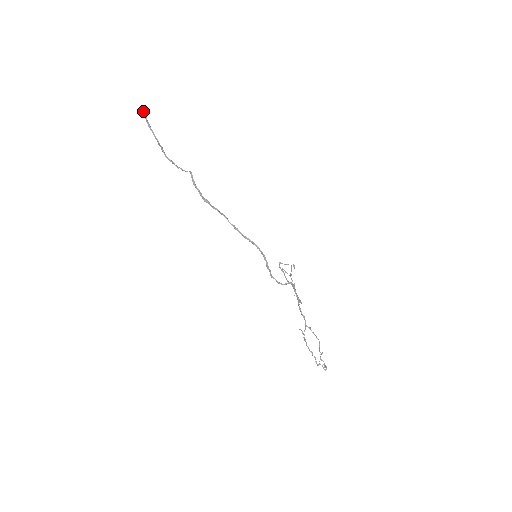
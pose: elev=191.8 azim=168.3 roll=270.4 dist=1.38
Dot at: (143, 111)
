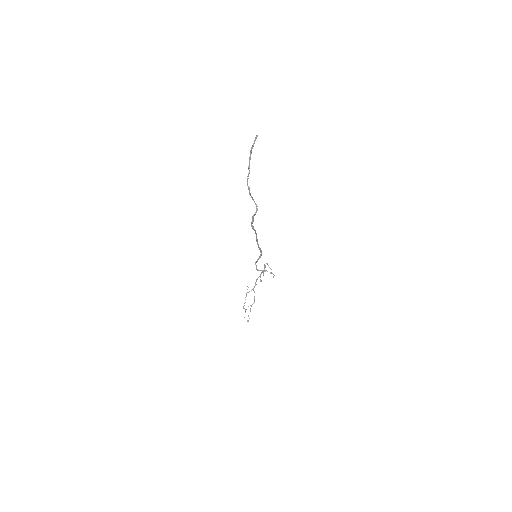
Dot at: (256, 137)
